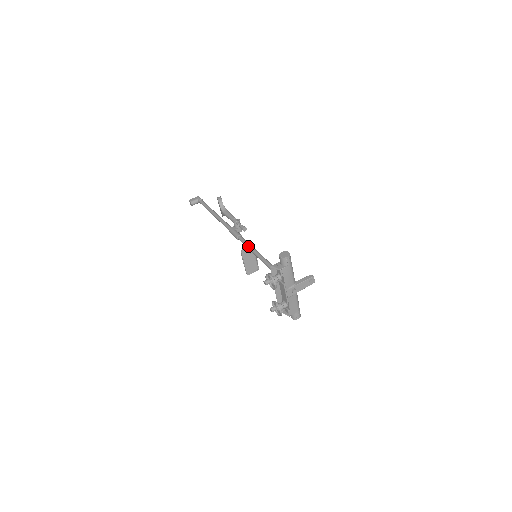
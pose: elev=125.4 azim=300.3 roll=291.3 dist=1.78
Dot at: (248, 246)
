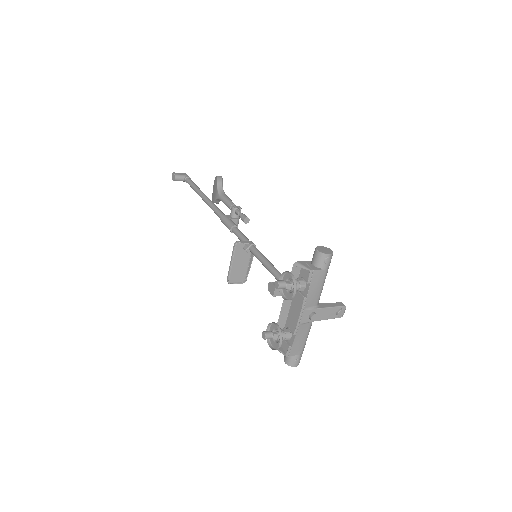
Dot at: (247, 240)
